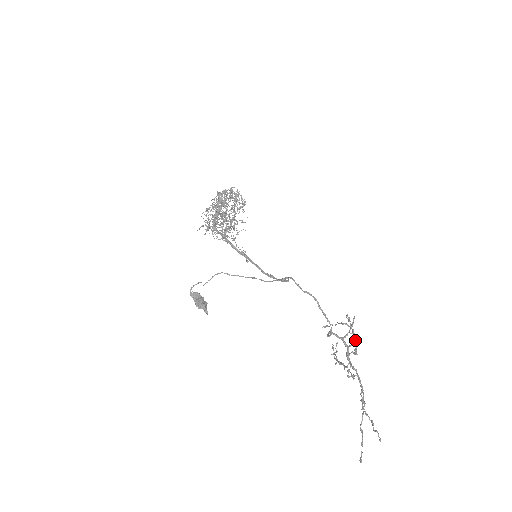
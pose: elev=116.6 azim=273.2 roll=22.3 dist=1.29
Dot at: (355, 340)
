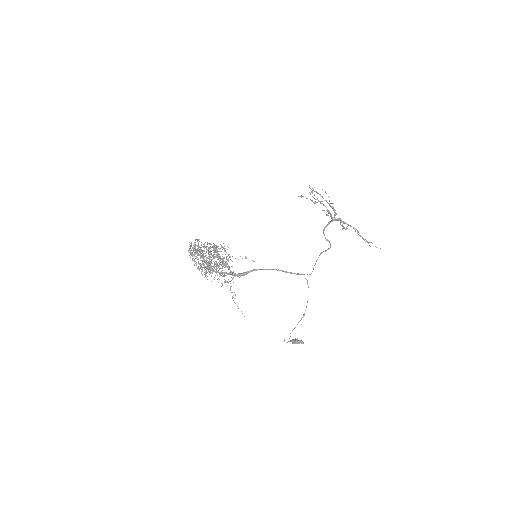
Dot at: (335, 214)
